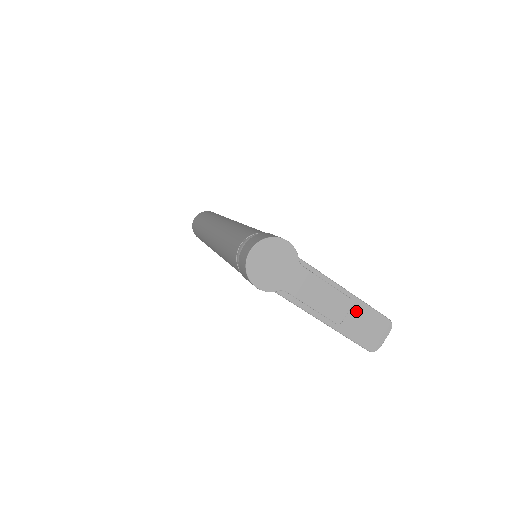
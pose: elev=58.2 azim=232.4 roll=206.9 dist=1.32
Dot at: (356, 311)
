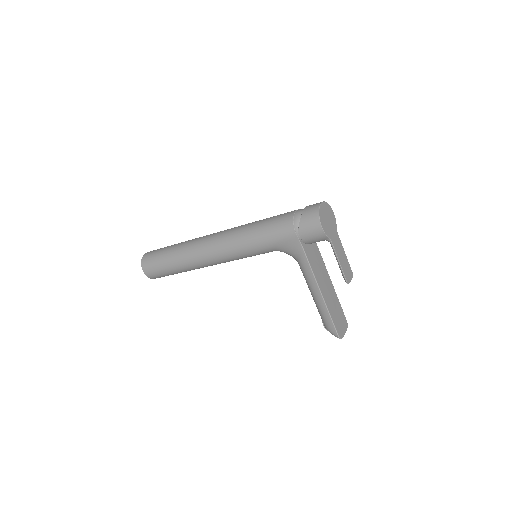
Dot at: (335, 301)
